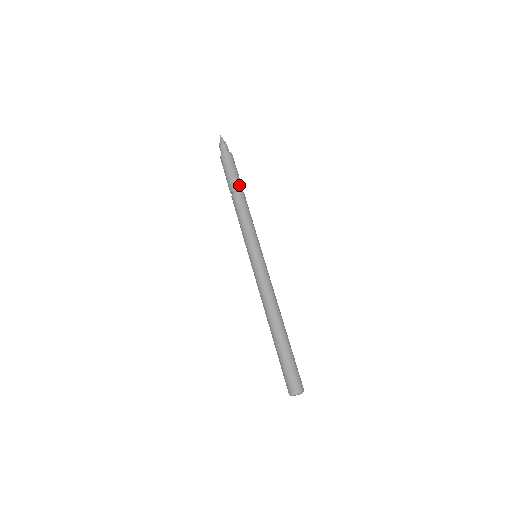
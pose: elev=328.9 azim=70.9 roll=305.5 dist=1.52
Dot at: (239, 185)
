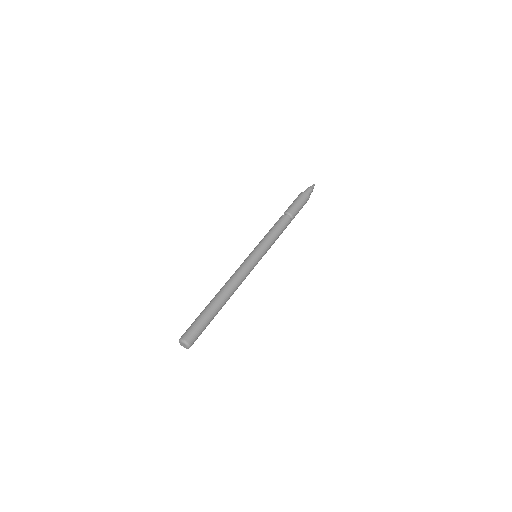
Dot at: (292, 213)
